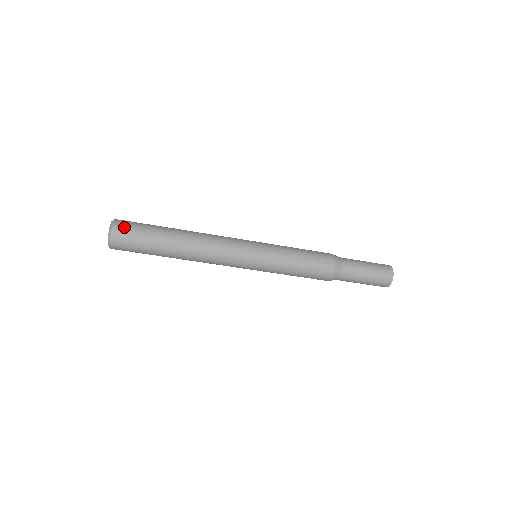
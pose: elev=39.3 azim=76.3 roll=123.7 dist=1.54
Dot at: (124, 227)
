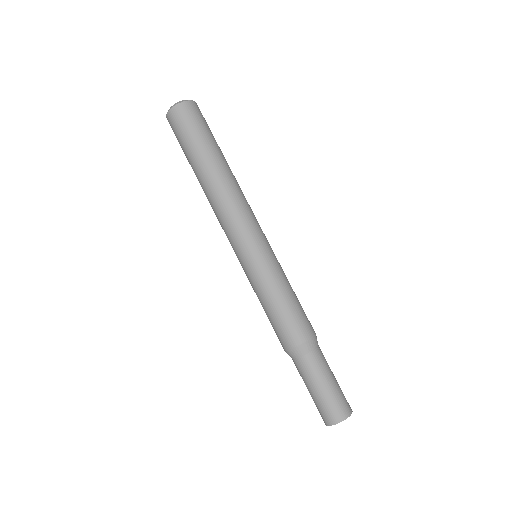
Dot at: (199, 111)
